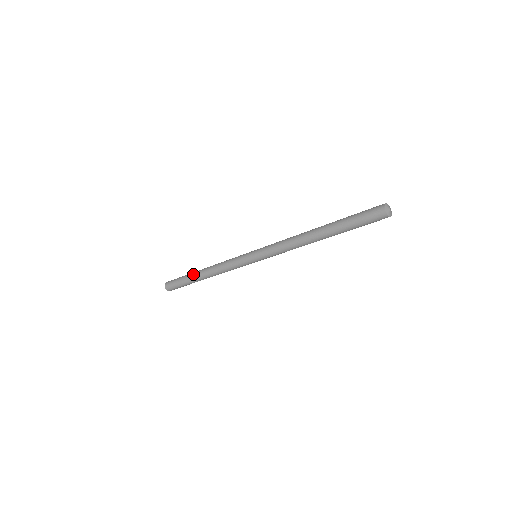
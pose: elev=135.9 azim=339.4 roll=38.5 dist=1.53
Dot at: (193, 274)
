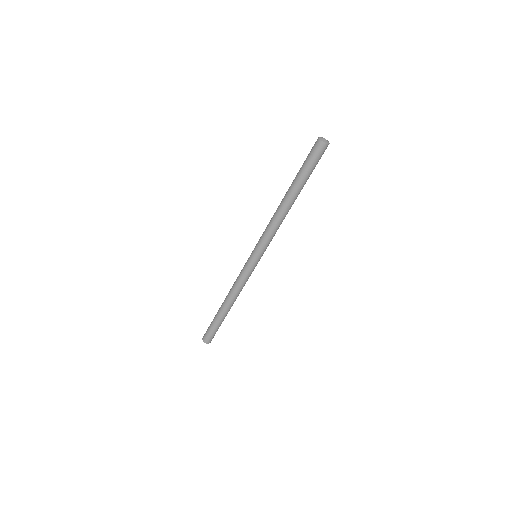
Dot at: (218, 311)
